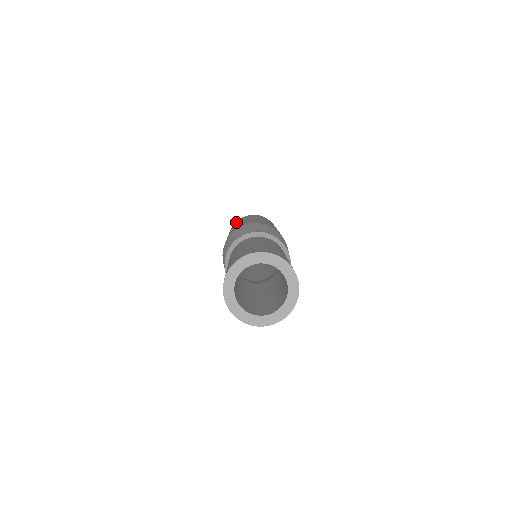
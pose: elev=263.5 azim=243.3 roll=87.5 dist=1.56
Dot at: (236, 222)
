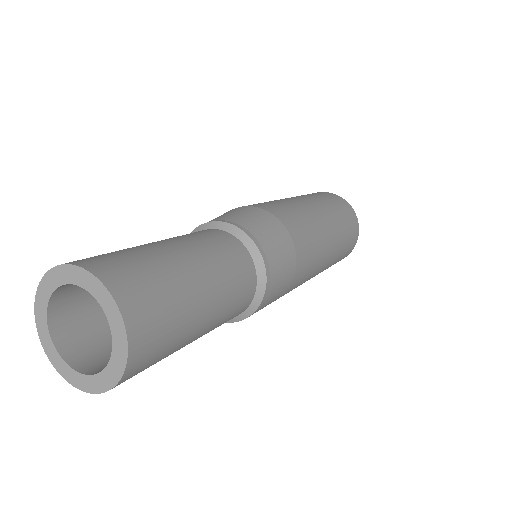
Dot at: occluded
